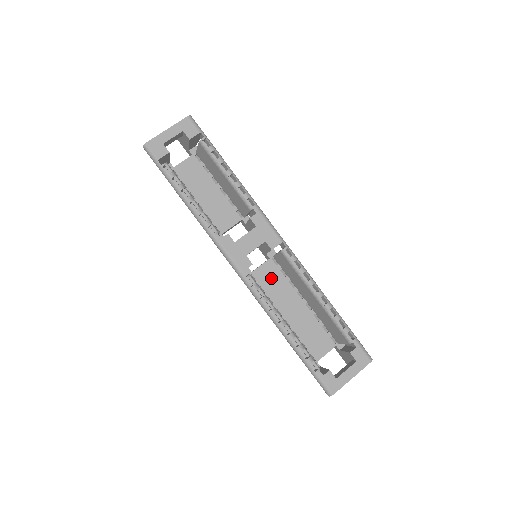
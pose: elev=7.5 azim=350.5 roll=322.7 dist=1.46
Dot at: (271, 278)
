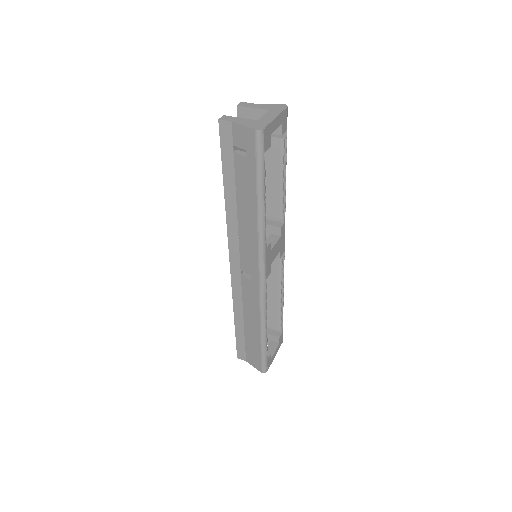
Dot at: occluded
